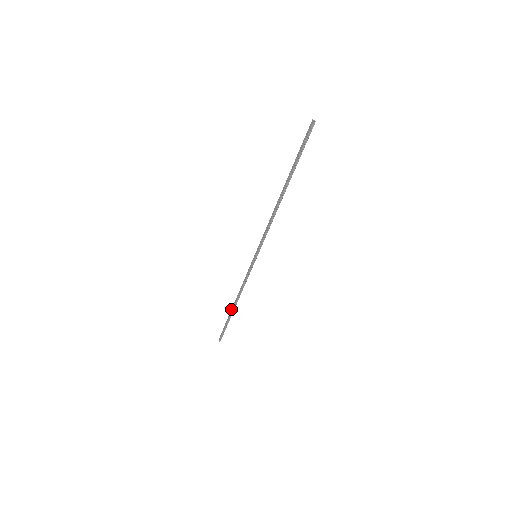
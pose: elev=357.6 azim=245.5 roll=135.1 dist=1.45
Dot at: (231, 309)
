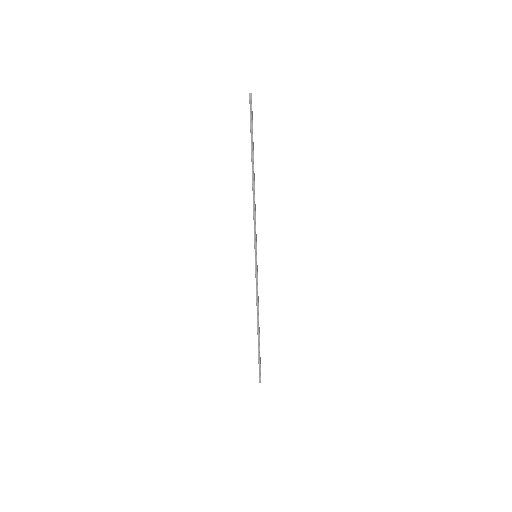
Dot at: (257, 334)
